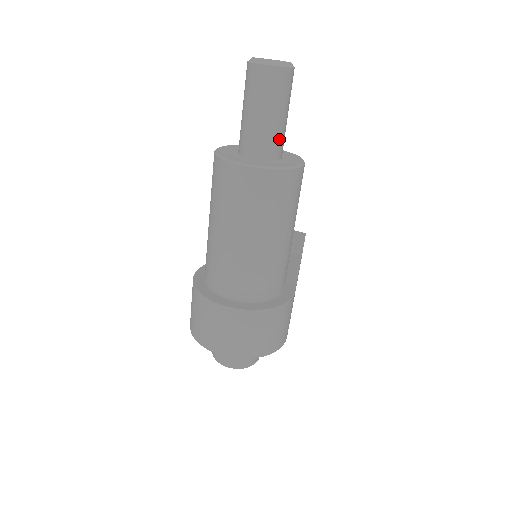
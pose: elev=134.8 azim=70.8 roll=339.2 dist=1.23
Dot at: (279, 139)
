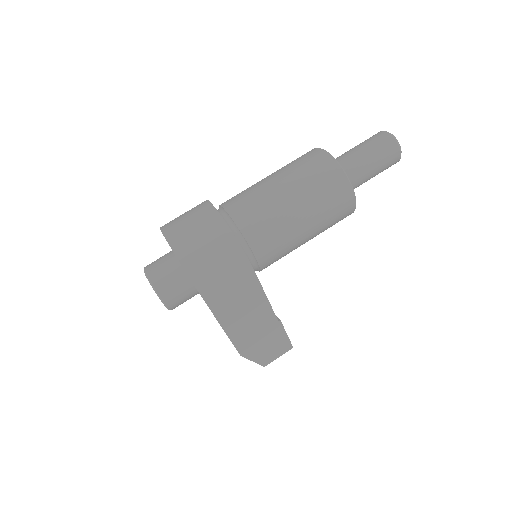
Dot at: (355, 171)
